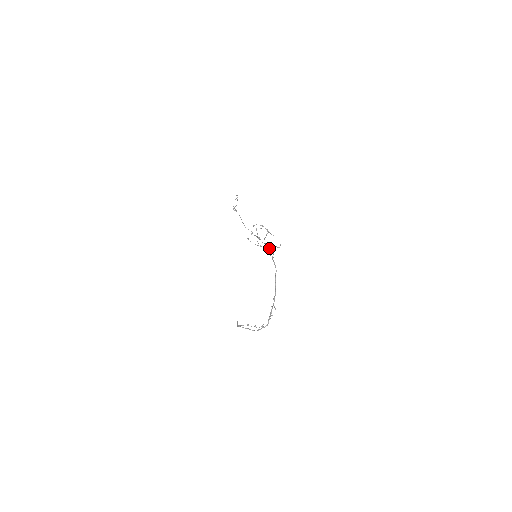
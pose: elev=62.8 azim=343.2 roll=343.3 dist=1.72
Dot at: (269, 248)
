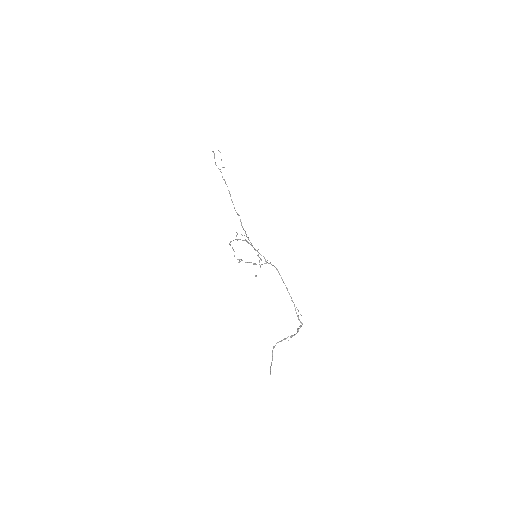
Dot at: occluded
